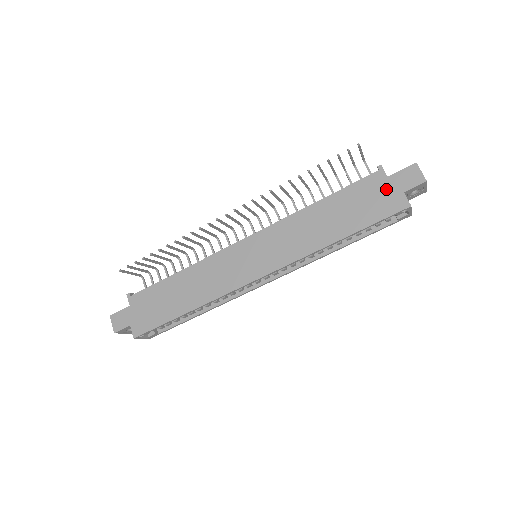
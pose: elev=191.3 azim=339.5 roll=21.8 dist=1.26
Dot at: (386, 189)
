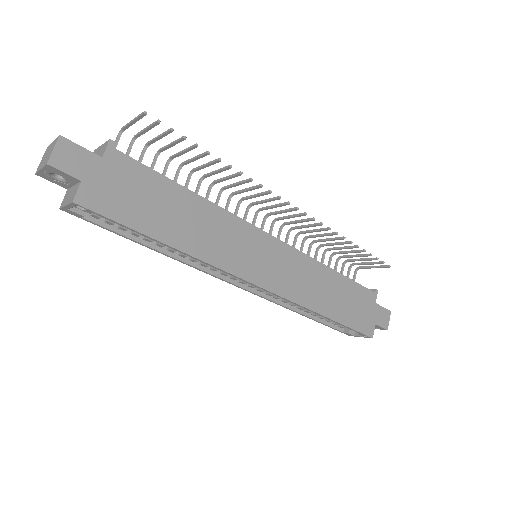
Dot at: (370, 311)
